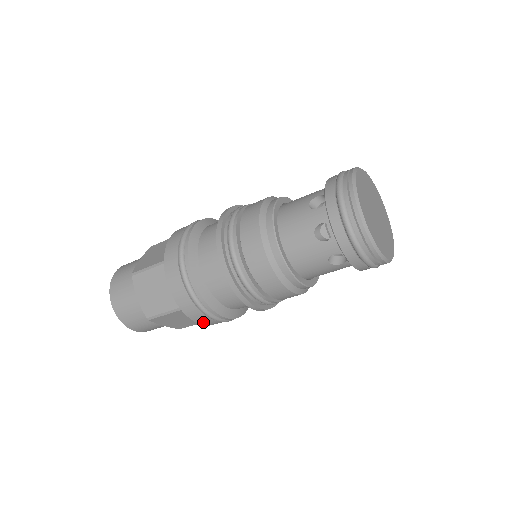
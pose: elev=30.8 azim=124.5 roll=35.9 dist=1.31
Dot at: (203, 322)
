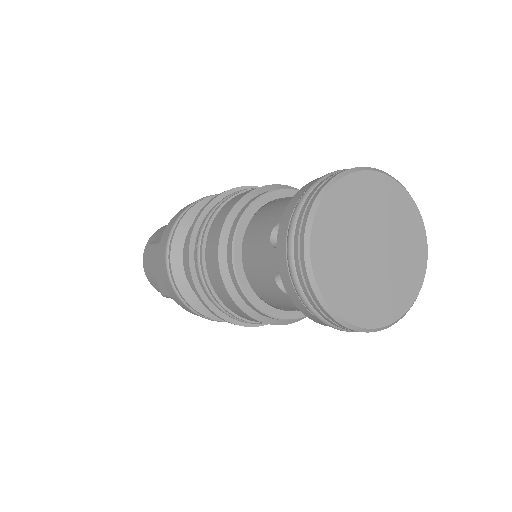
Dot at: occluded
